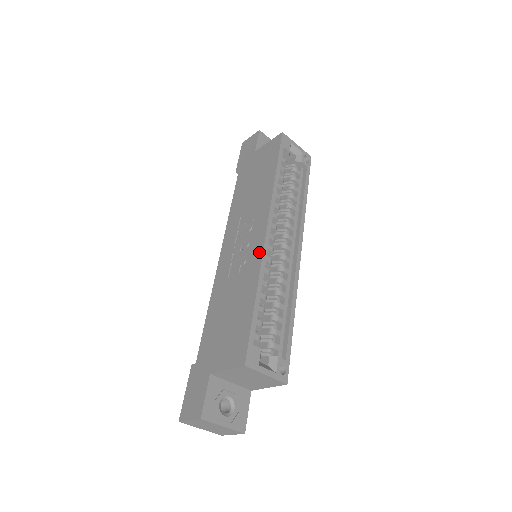
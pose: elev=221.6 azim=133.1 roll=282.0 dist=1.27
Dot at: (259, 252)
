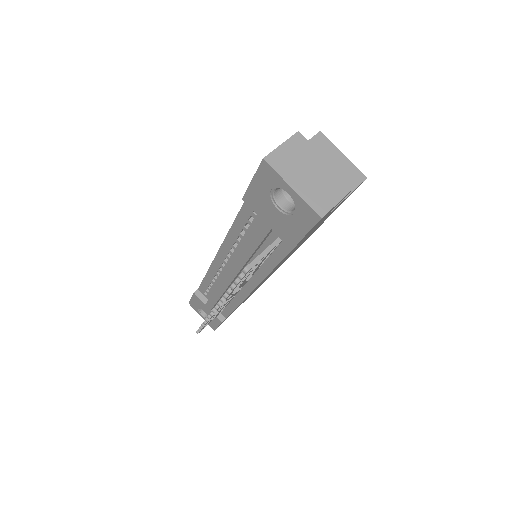
Dot at: occluded
